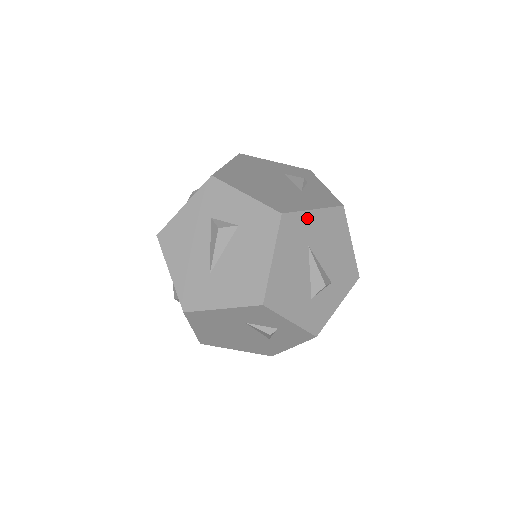
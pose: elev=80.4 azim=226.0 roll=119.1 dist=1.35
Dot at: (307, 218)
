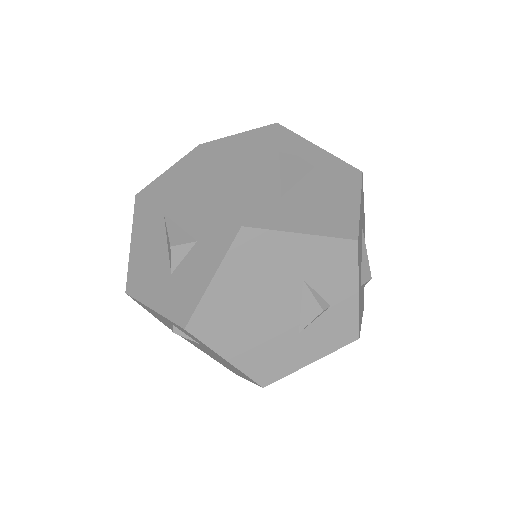
Dot at: (363, 201)
